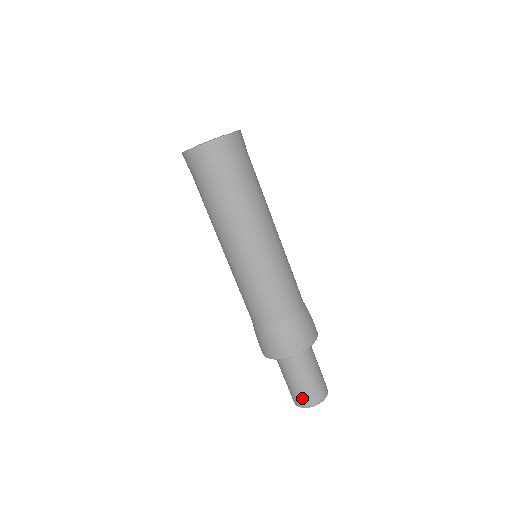
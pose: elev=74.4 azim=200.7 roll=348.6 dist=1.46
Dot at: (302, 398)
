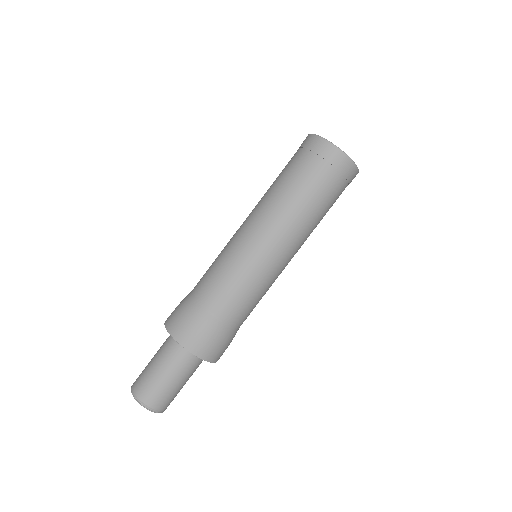
Dot at: (150, 394)
